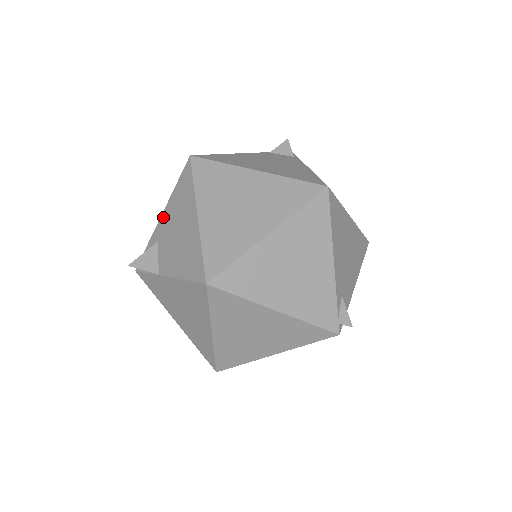
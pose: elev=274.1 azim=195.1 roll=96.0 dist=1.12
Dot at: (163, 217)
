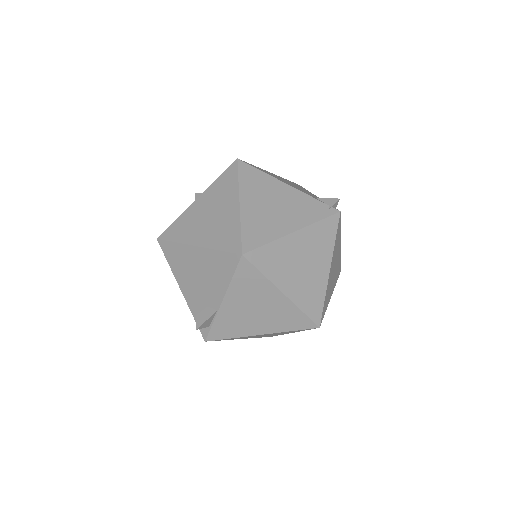
Dot at: (182, 287)
